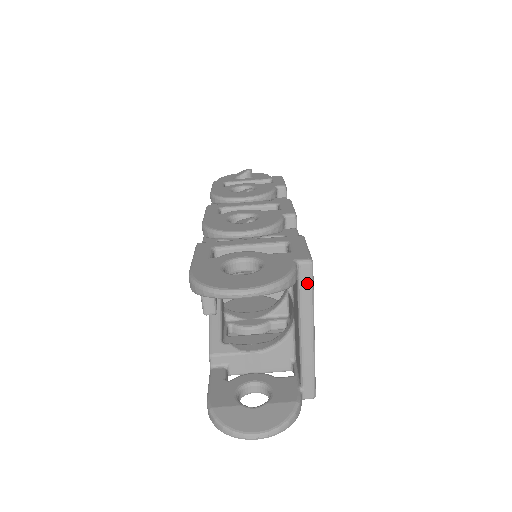
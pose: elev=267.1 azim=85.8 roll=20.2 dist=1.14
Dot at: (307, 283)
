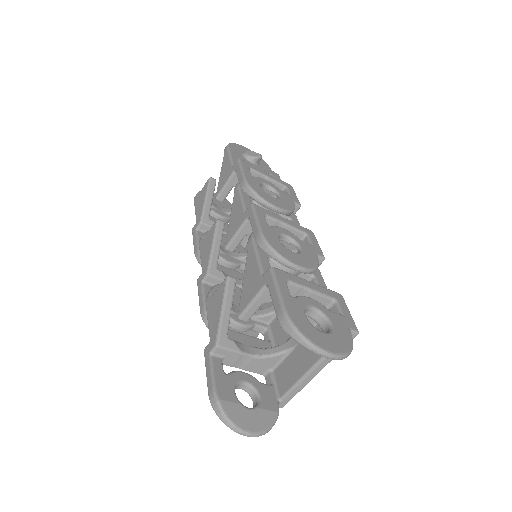
Dot at: occluded
